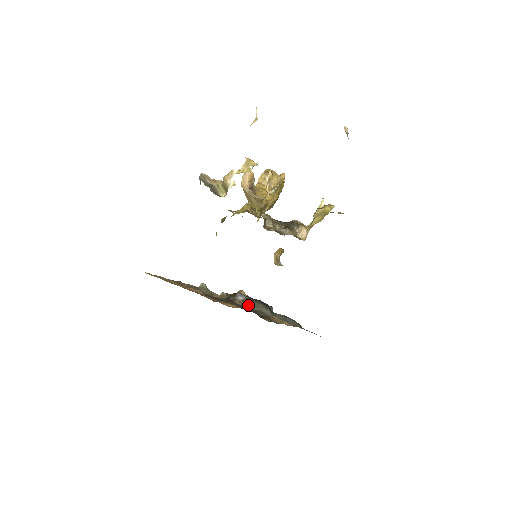
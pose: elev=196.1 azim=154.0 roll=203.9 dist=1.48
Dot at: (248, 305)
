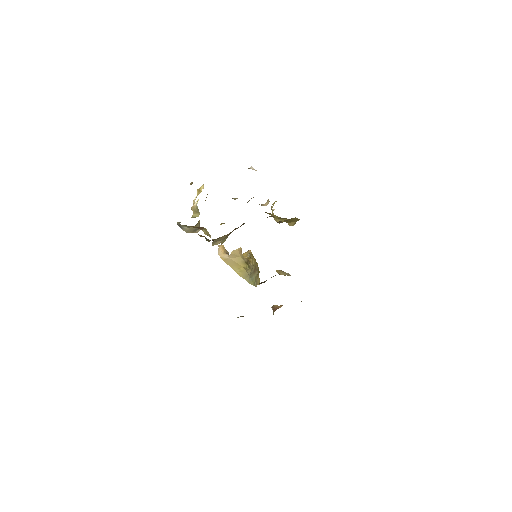
Dot at: occluded
